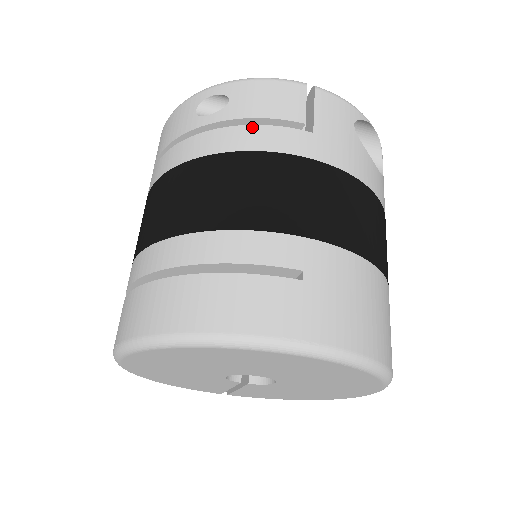
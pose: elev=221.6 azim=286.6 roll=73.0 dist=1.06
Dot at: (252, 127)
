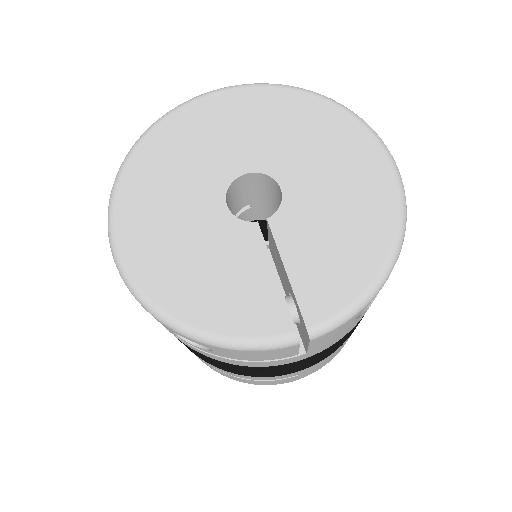
Dot at: occluded
